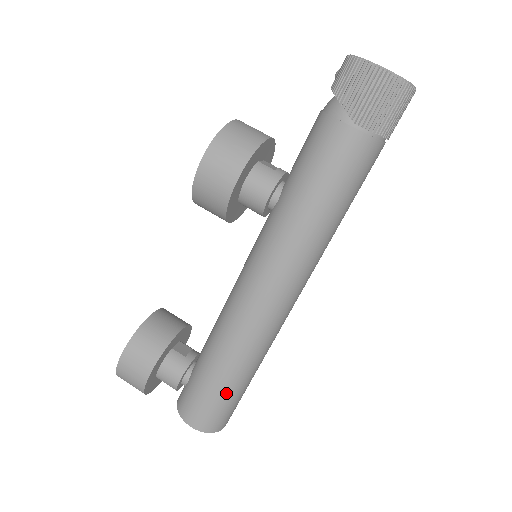
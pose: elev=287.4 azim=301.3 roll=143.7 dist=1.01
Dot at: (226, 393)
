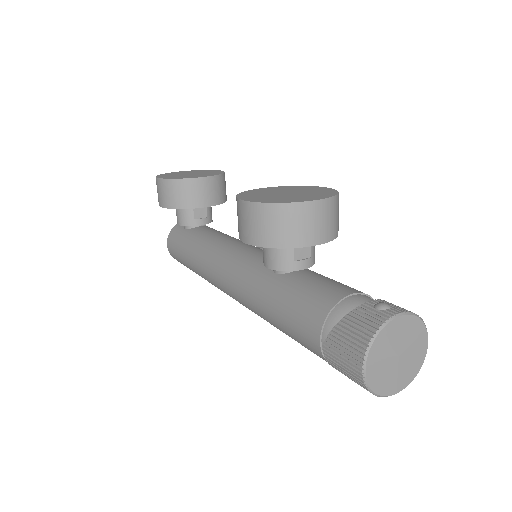
Dot at: (187, 266)
